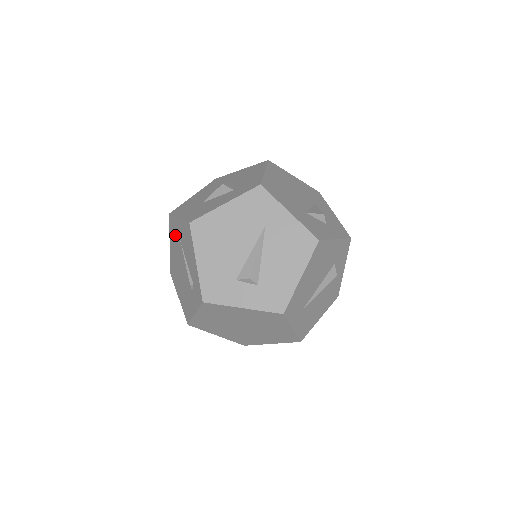
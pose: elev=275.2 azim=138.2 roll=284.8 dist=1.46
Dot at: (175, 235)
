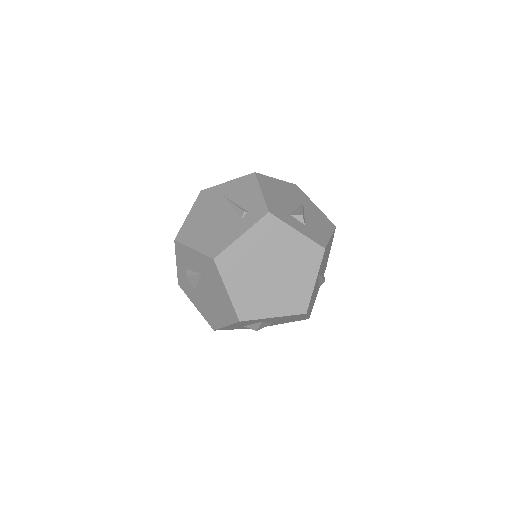
Dot at: (211, 198)
